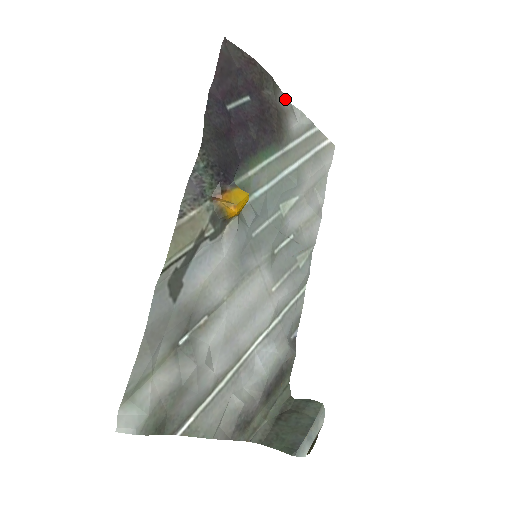
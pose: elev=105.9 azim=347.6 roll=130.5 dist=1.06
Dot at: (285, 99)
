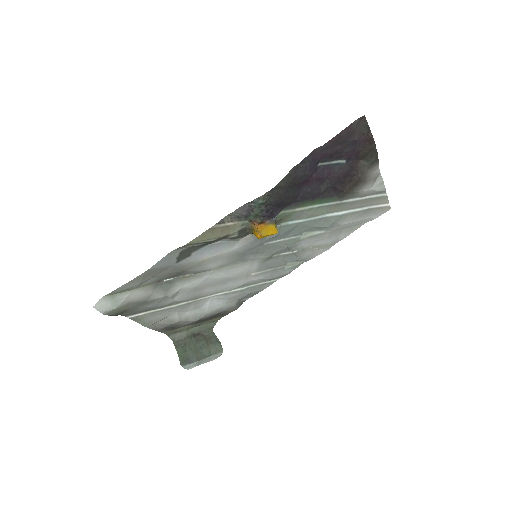
Dot at: (377, 169)
